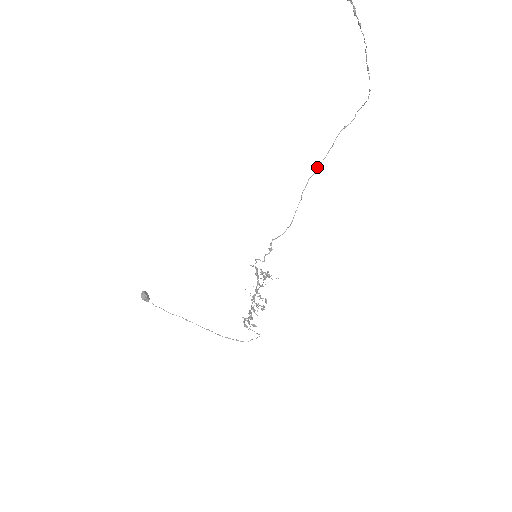
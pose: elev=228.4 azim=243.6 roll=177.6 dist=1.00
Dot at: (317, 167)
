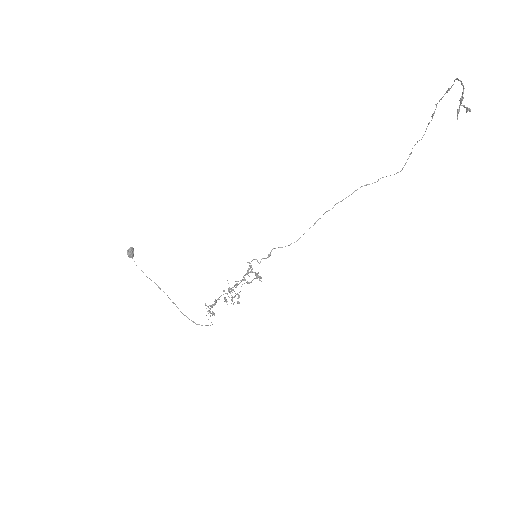
Dot at: (334, 205)
